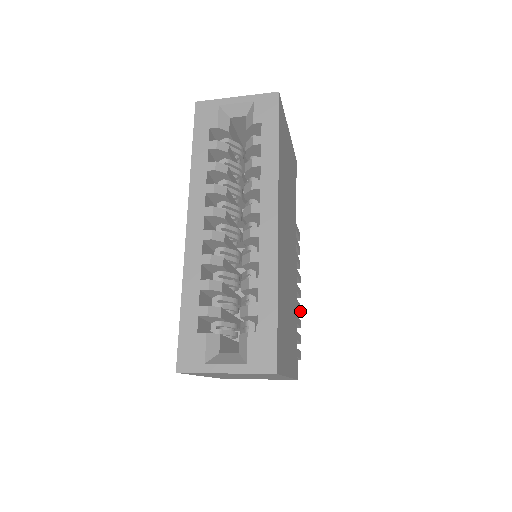
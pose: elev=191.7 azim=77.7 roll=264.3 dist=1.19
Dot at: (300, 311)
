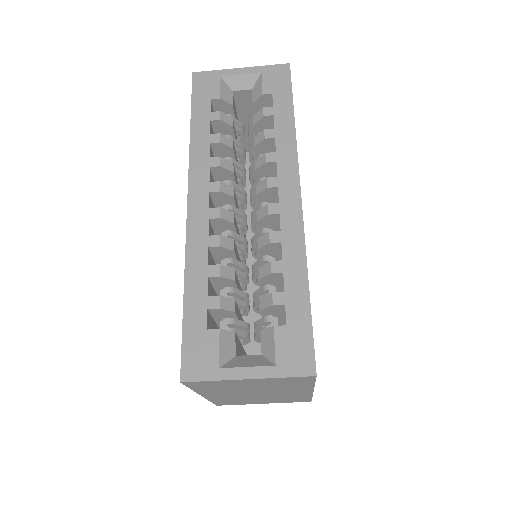
Dot at: occluded
